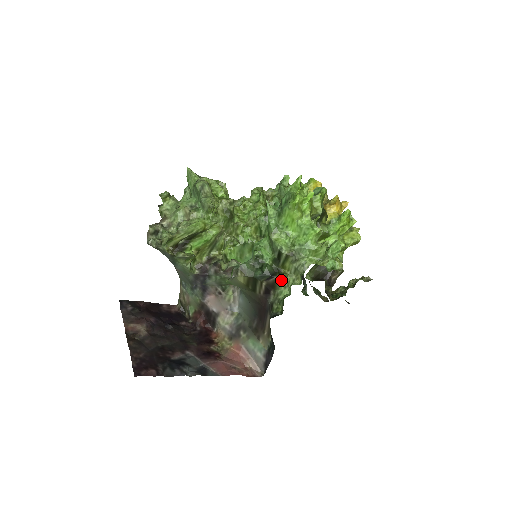
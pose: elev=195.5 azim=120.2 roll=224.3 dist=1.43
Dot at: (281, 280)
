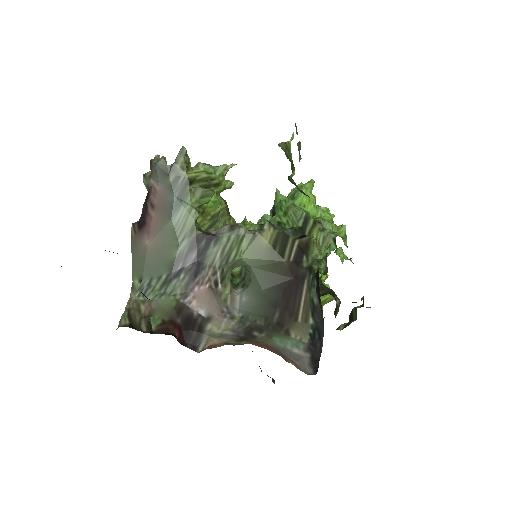
Dot at: (315, 241)
